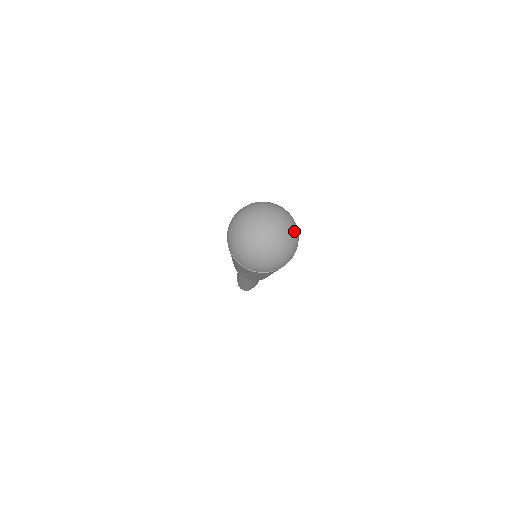
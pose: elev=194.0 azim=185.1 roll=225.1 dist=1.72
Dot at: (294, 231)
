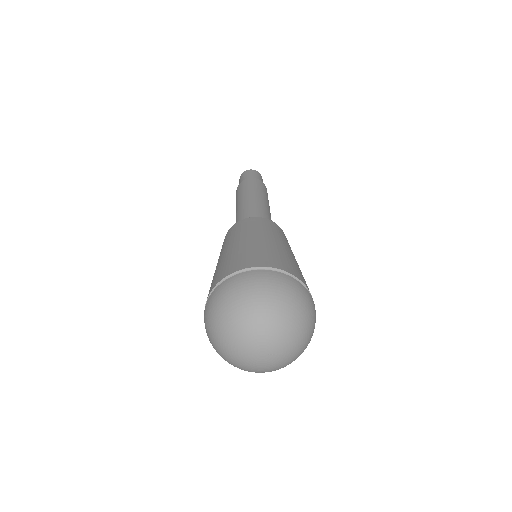
Dot at: occluded
